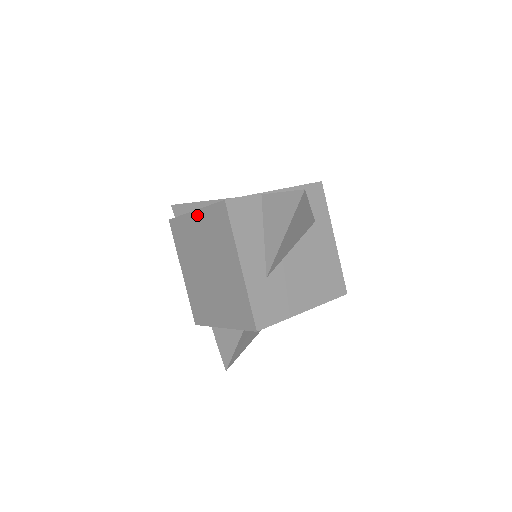
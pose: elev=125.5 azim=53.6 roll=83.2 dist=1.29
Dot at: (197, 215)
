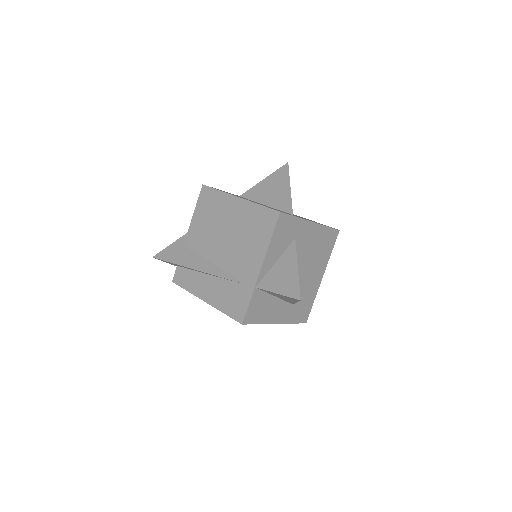
Dot at: occluded
